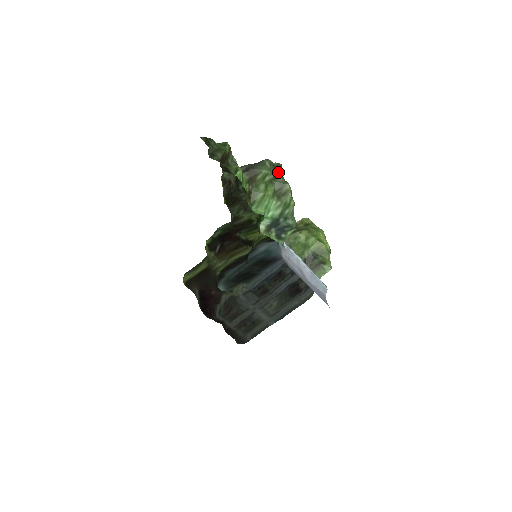
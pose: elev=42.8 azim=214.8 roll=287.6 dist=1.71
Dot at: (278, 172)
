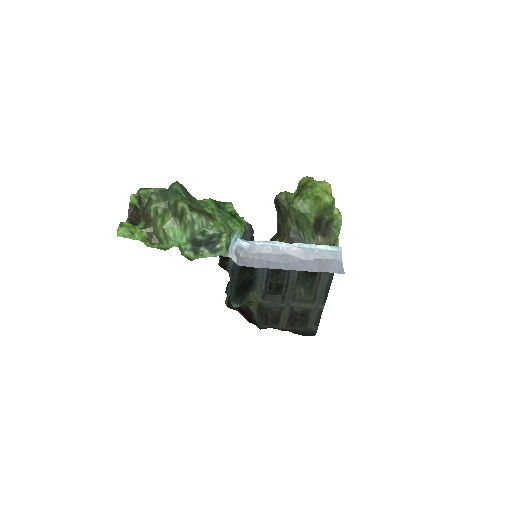
Dot at: (171, 195)
